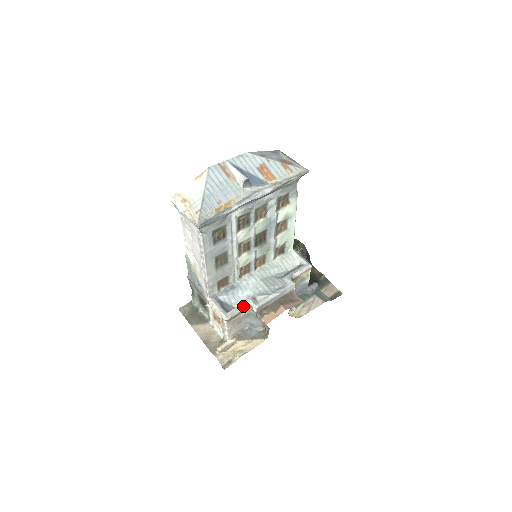
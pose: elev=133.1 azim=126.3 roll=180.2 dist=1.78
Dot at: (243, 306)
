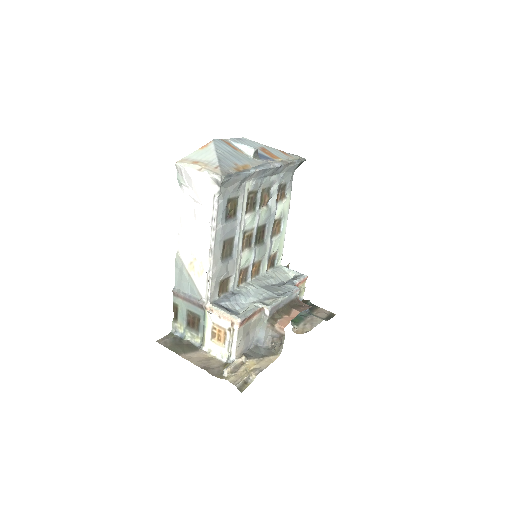
Dot at: (254, 308)
